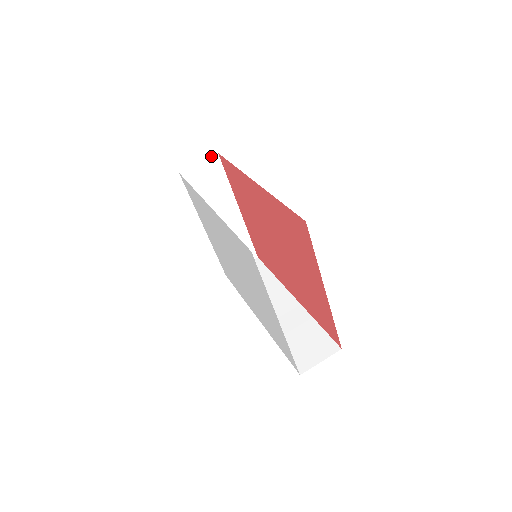
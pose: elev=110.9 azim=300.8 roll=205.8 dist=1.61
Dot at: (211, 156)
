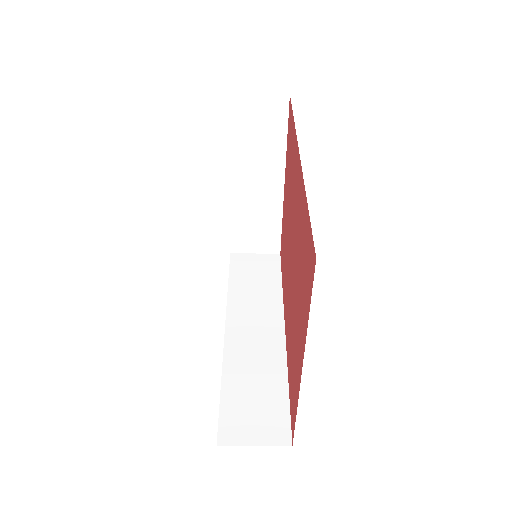
Dot at: occluded
